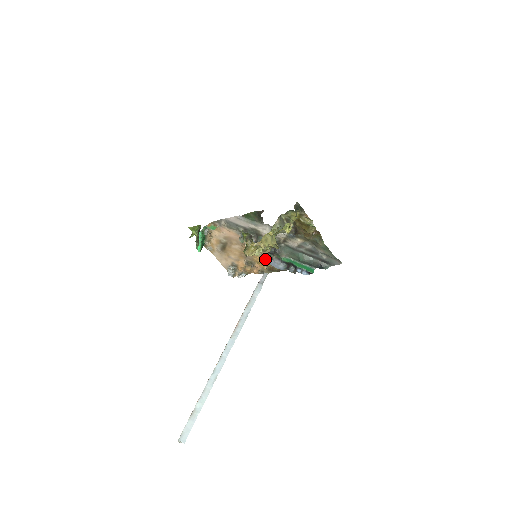
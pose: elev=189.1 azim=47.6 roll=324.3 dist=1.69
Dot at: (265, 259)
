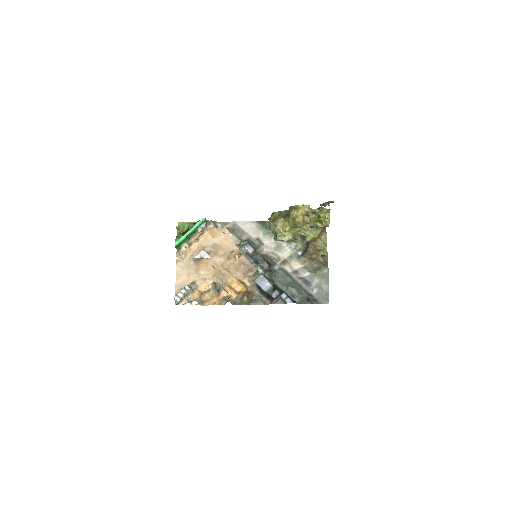
Dot at: (243, 282)
